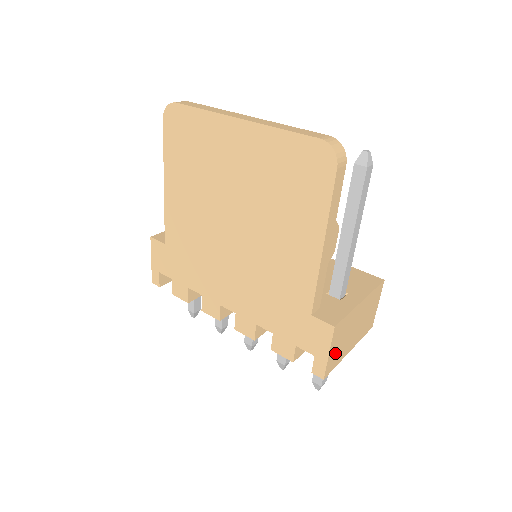
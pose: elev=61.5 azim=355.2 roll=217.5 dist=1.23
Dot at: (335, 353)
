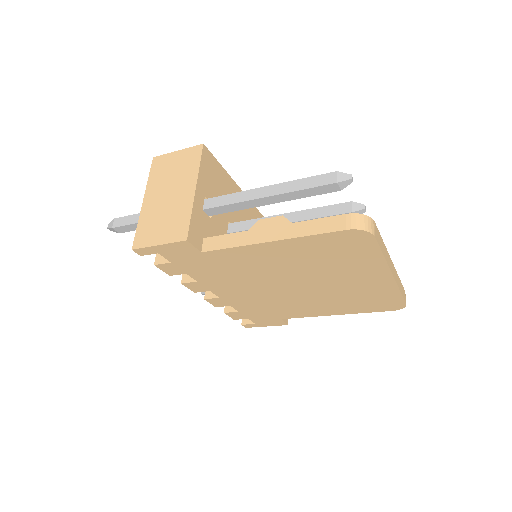
Dot at: occluded
